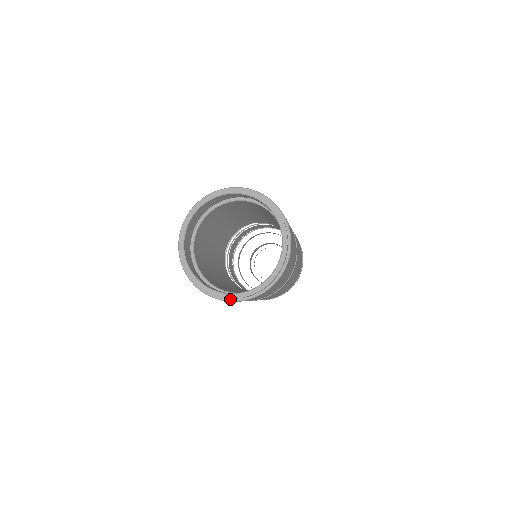
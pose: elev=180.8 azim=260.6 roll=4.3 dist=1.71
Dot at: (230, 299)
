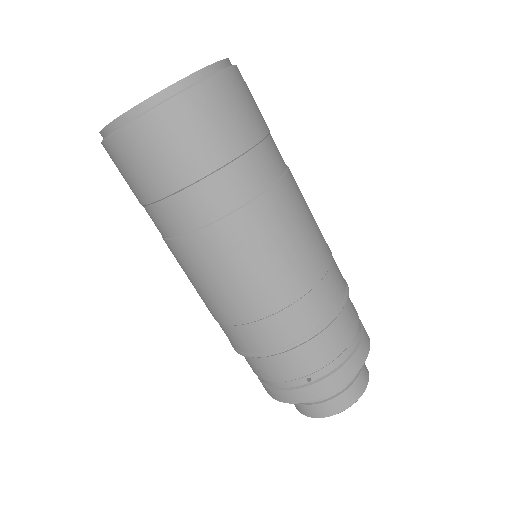
Dot at: (145, 112)
